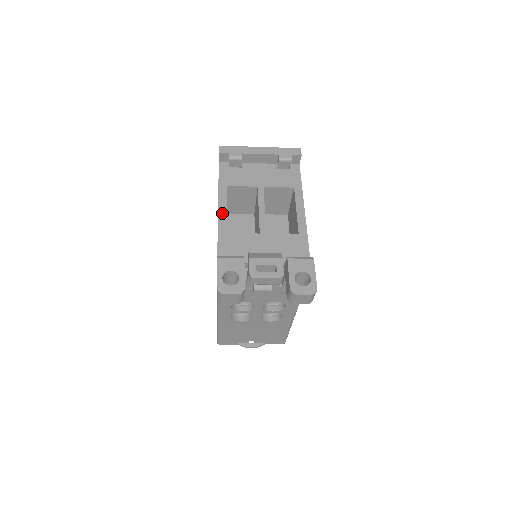
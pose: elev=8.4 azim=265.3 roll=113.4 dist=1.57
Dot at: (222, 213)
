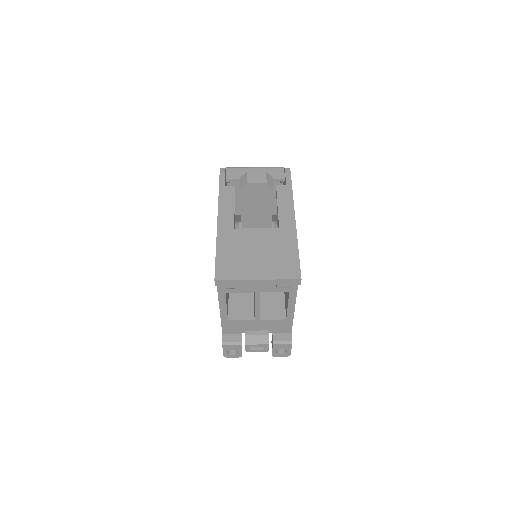
Dot at: (223, 310)
